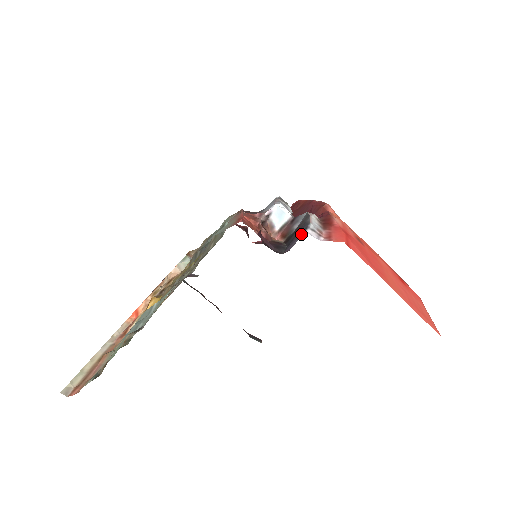
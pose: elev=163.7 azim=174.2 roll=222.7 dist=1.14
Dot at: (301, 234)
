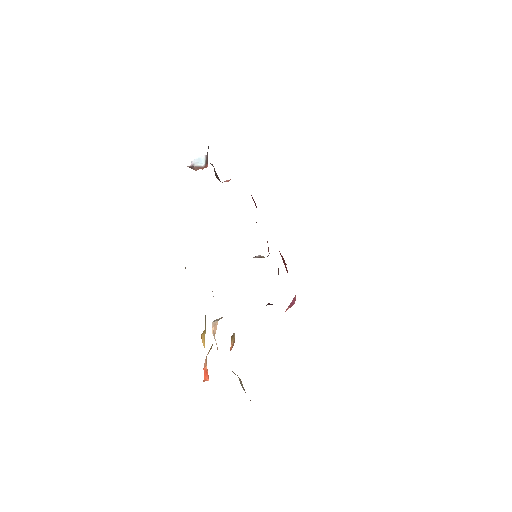
Dot at: occluded
